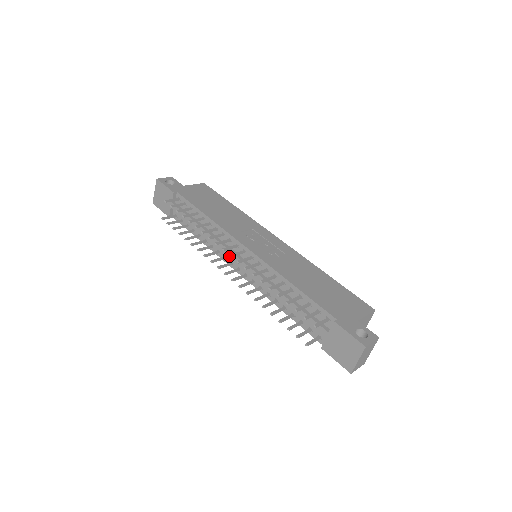
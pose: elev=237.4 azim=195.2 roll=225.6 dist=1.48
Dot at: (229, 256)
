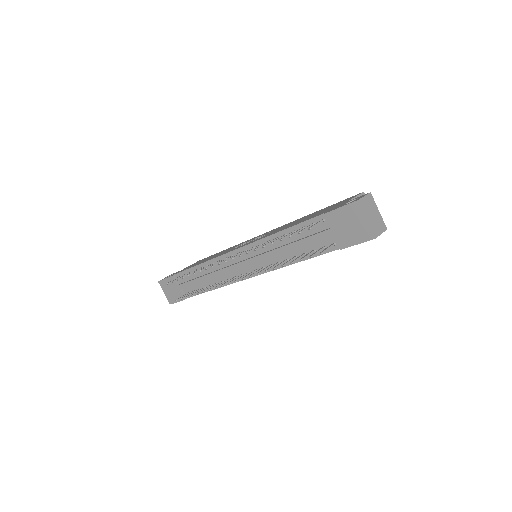
Dot at: occluded
